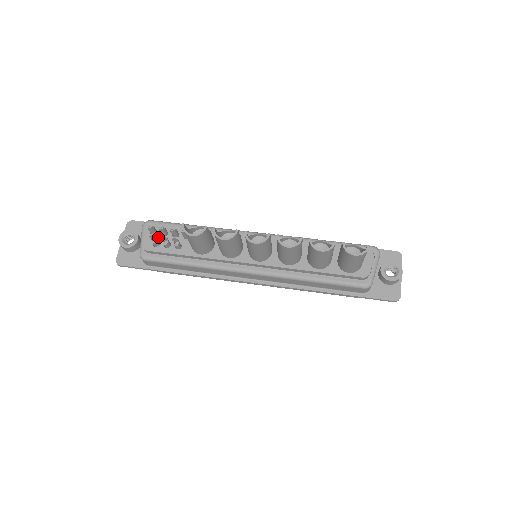
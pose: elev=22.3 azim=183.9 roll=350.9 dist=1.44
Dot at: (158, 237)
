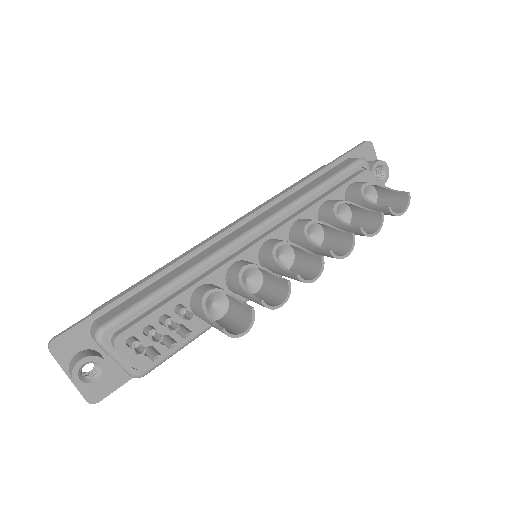
Dot at: (144, 342)
